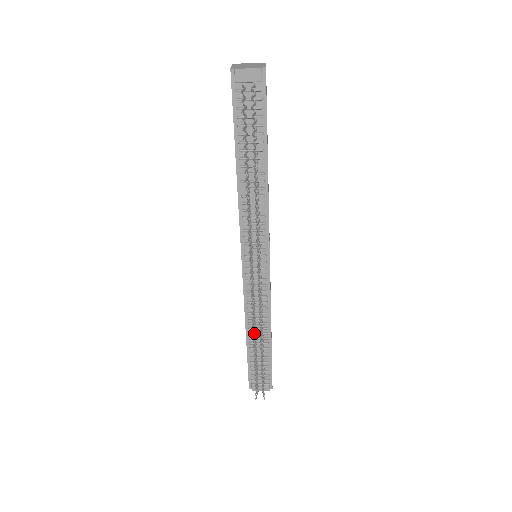
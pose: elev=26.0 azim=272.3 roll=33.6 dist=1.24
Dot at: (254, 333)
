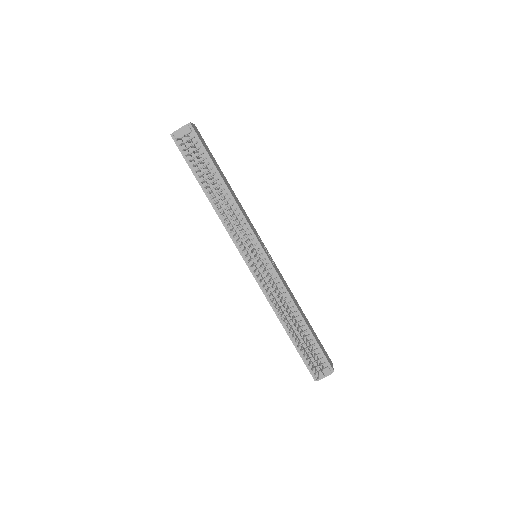
Dot at: occluded
